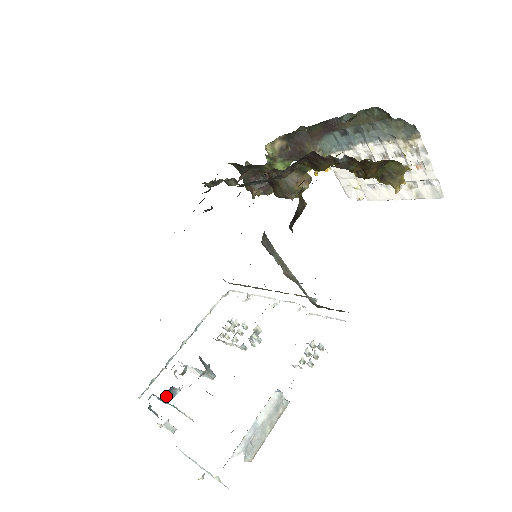
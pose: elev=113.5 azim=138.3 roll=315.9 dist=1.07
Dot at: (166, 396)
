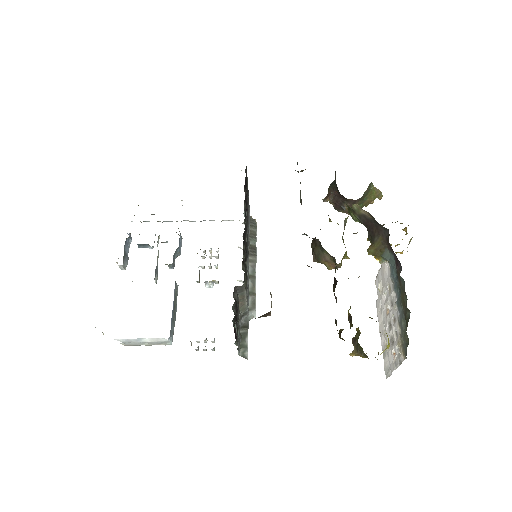
Dot at: (141, 244)
